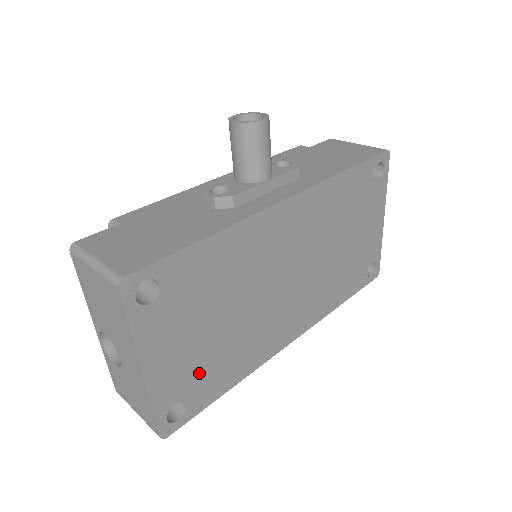
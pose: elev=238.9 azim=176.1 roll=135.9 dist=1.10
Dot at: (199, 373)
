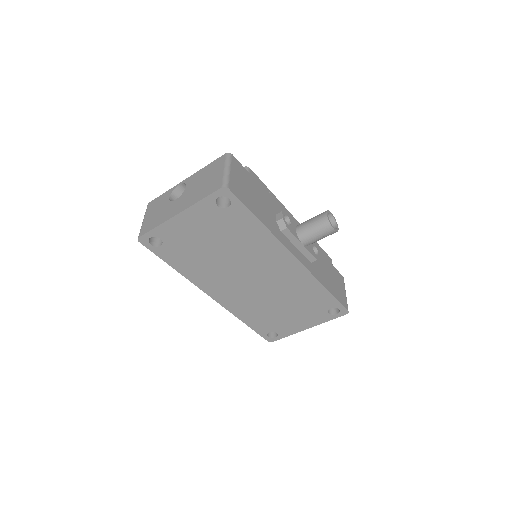
Dot at: (182, 246)
